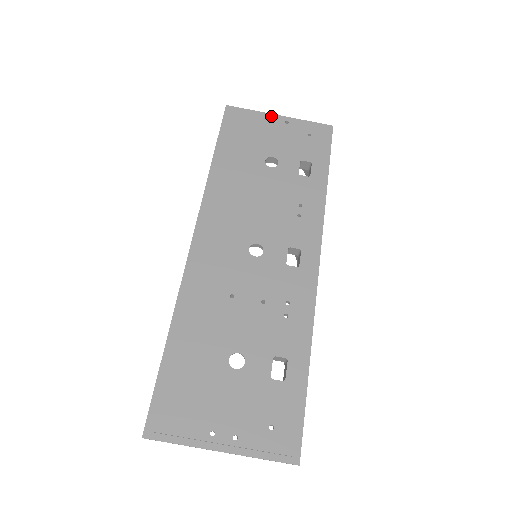
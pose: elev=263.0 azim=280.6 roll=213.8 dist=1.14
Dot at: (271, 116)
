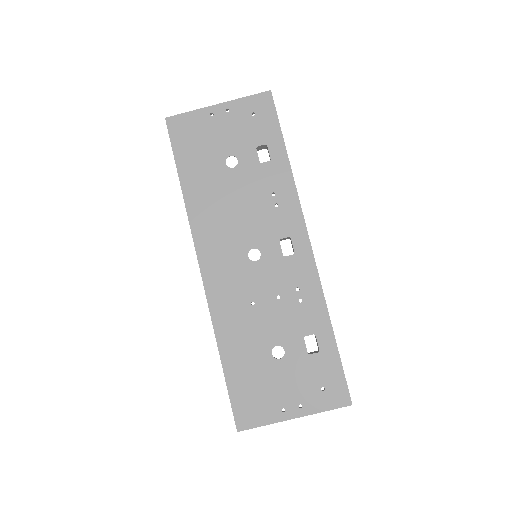
Dot at: (210, 111)
